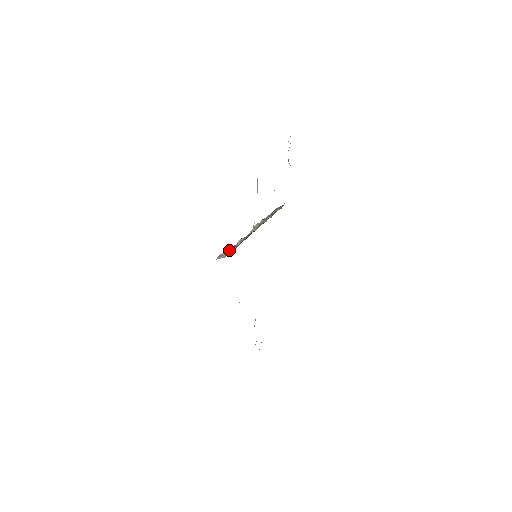
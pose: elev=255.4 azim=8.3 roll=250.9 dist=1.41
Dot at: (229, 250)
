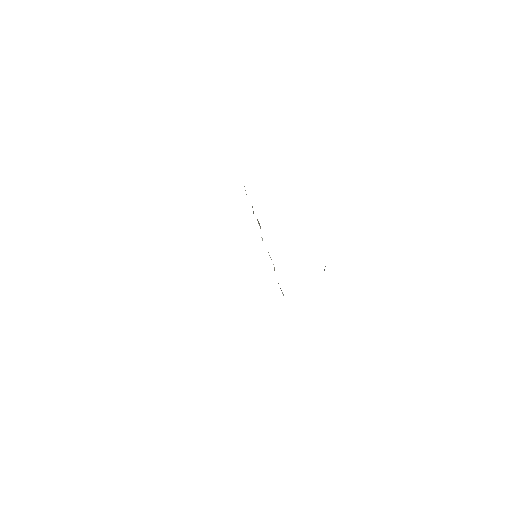
Dot at: occluded
